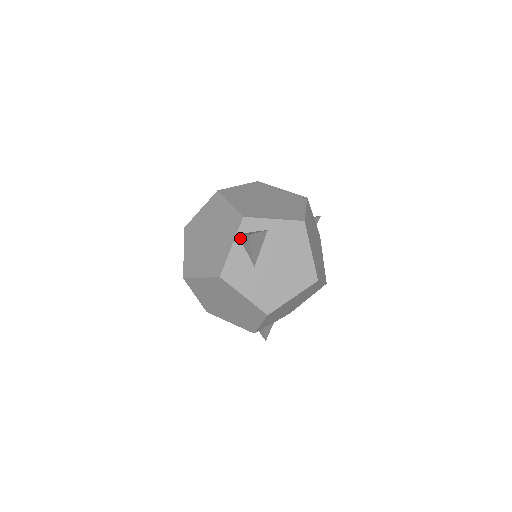
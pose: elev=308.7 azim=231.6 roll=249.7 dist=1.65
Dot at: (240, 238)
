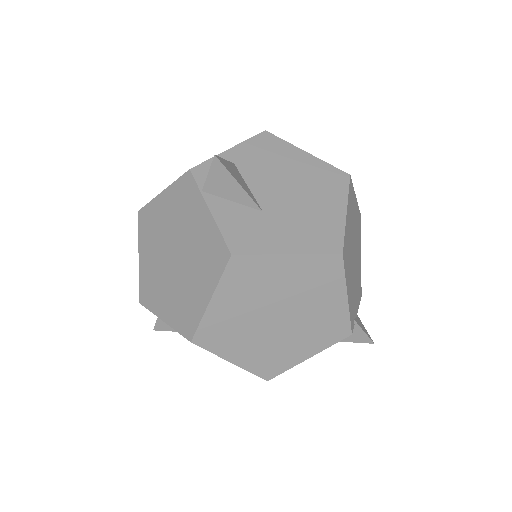
Dot at: (210, 191)
